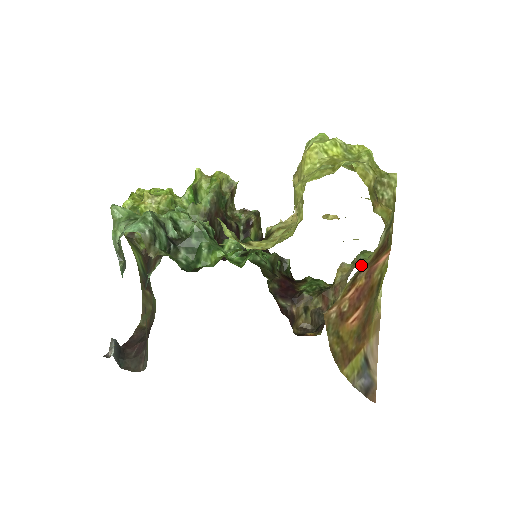
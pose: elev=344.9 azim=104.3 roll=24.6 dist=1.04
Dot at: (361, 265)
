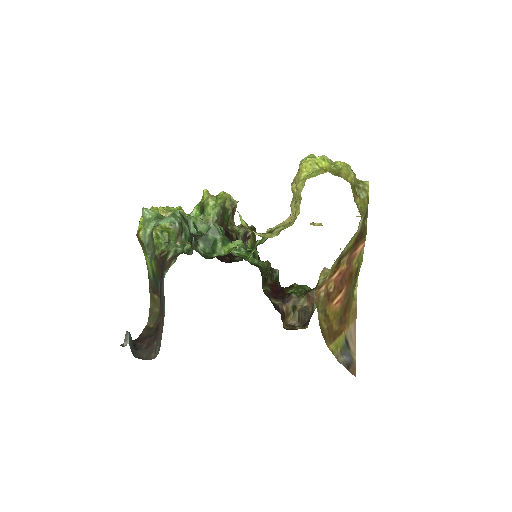
Dot at: occluded
